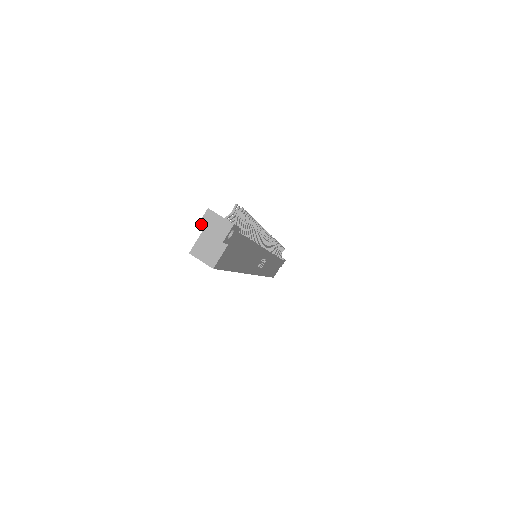
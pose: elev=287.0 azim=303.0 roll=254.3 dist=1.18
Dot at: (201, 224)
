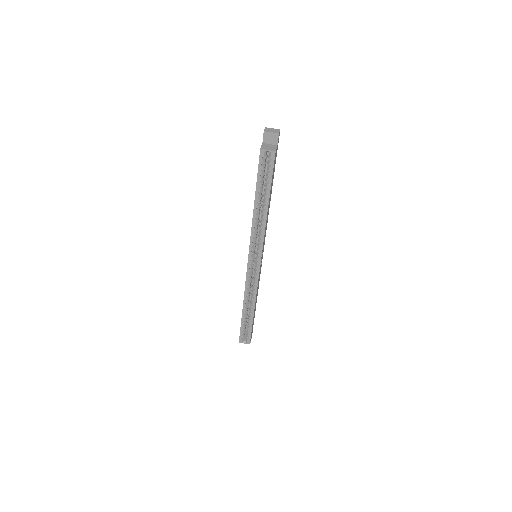
Dot at: (265, 130)
